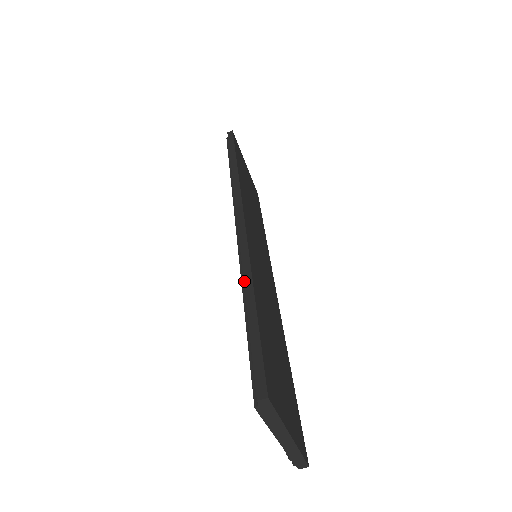
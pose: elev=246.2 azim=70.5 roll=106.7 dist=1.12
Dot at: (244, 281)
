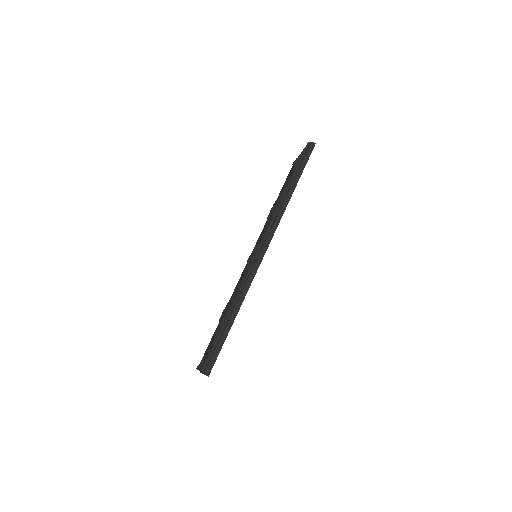
Dot at: (237, 303)
